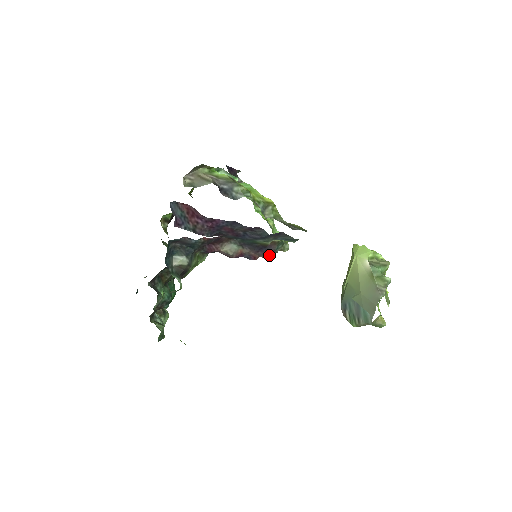
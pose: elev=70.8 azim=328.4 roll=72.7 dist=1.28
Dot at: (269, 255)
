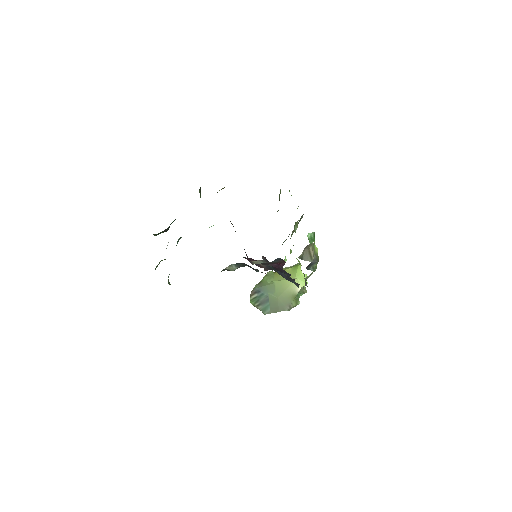
Dot at: occluded
